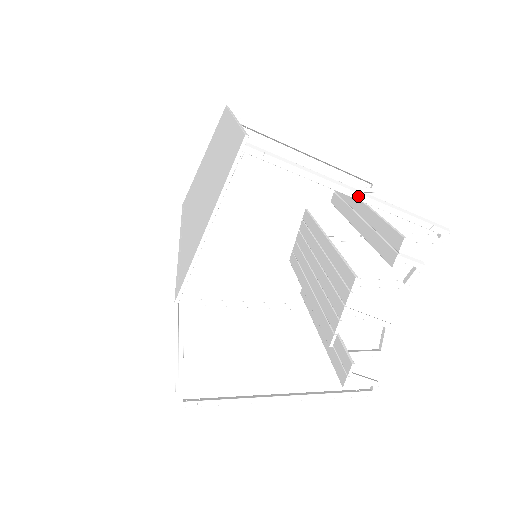
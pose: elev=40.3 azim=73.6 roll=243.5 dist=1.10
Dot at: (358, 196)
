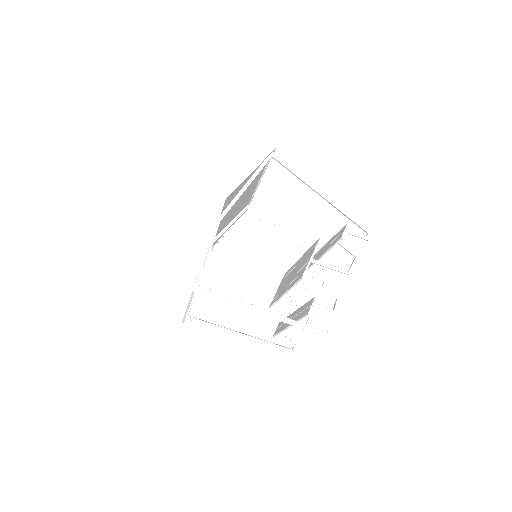
Dot at: (324, 195)
